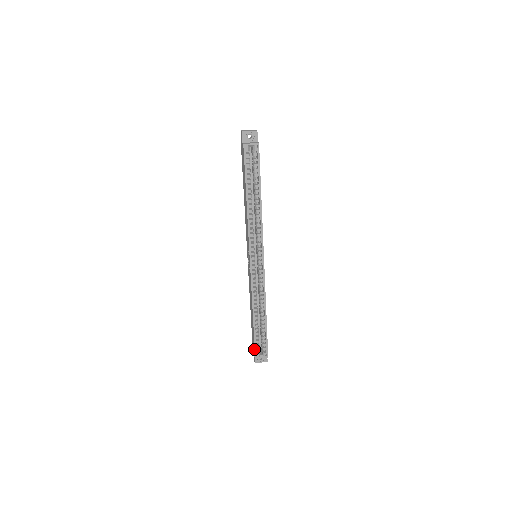
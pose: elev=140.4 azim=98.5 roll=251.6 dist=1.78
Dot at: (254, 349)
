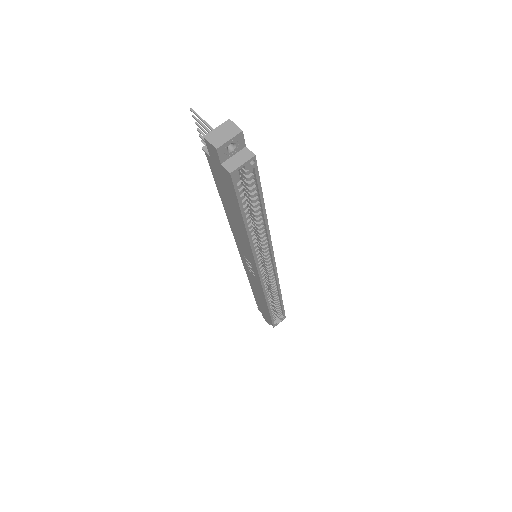
Dot at: (270, 322)
